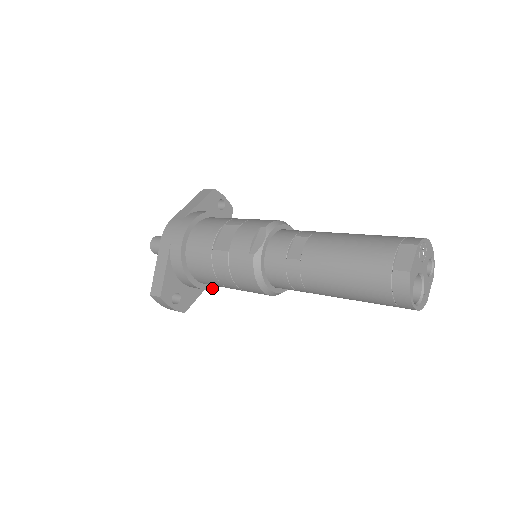
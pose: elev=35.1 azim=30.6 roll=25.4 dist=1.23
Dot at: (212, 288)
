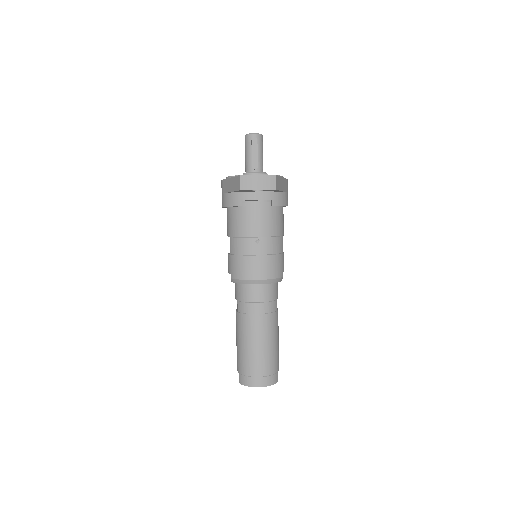
Dot at: occluded
